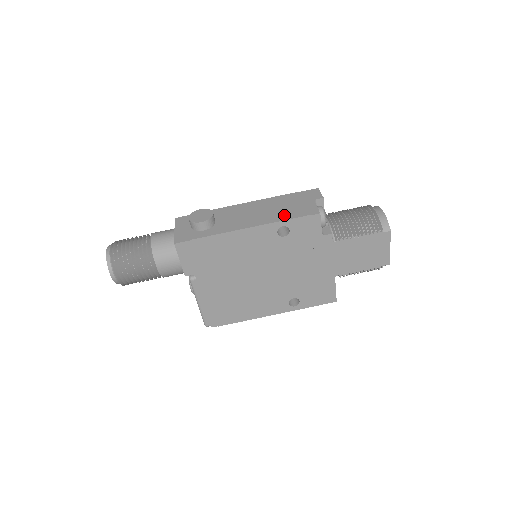
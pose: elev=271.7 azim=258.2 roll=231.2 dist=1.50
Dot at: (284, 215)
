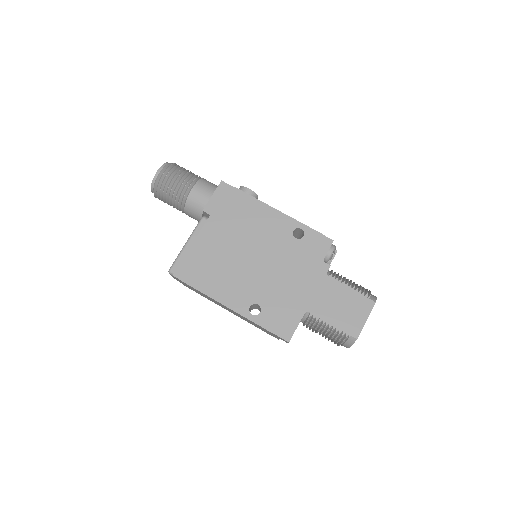
Dot at: occluded
